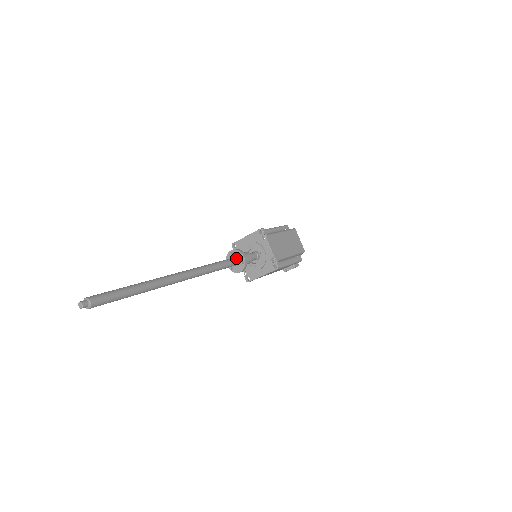
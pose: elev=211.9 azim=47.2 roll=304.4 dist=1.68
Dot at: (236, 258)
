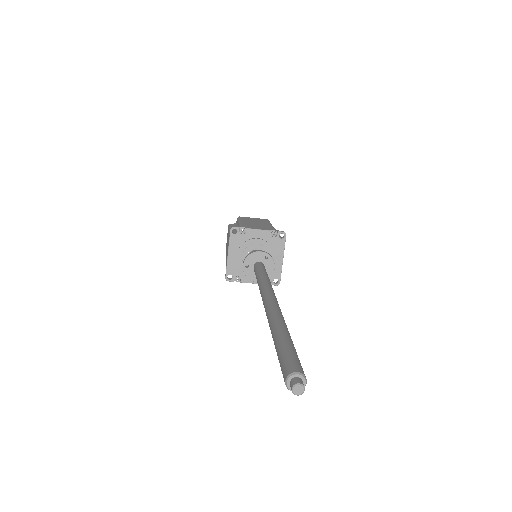
Dot at: (256, 263)
